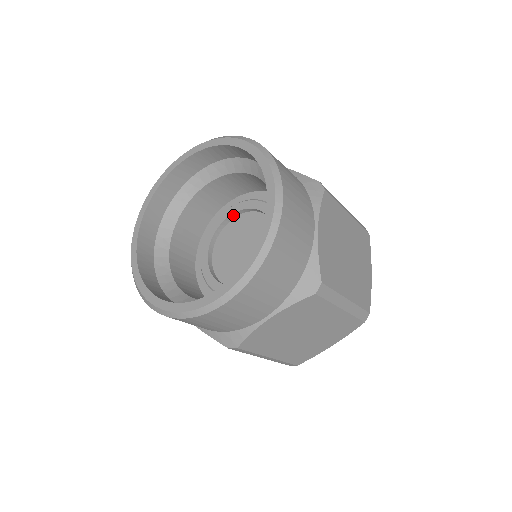
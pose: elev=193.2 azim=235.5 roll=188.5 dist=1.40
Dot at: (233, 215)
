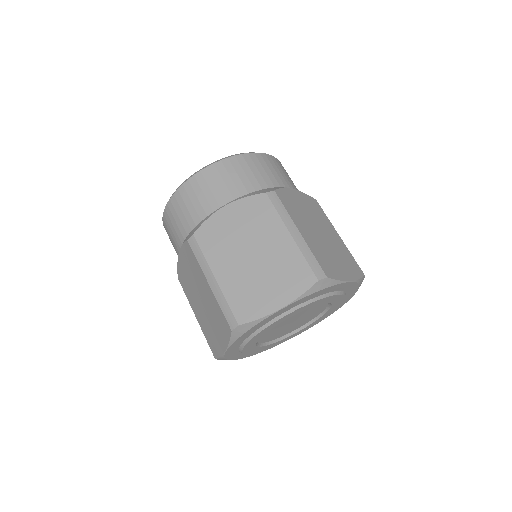
Dot at: occluded
